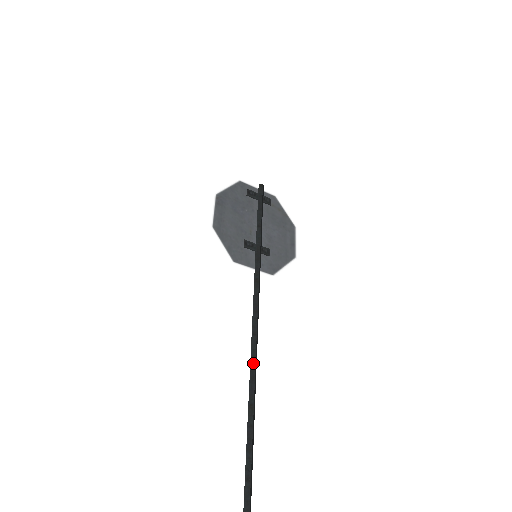
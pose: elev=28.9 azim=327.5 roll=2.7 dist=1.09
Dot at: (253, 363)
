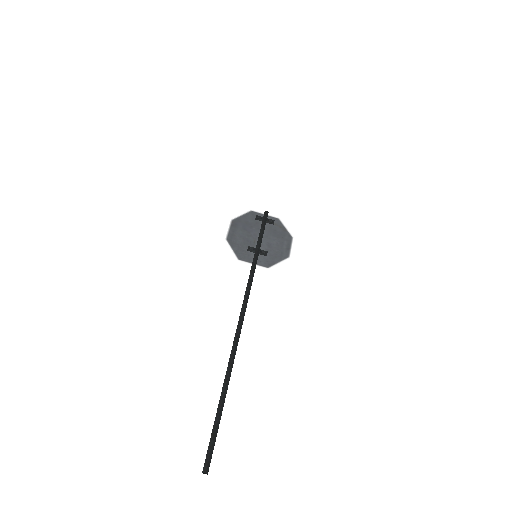
Dot at: (240, 318)
